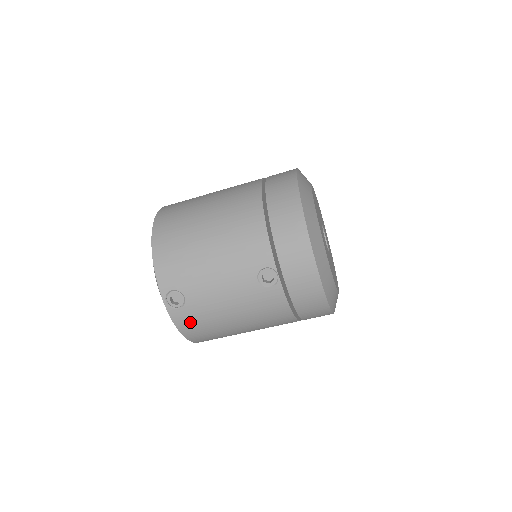
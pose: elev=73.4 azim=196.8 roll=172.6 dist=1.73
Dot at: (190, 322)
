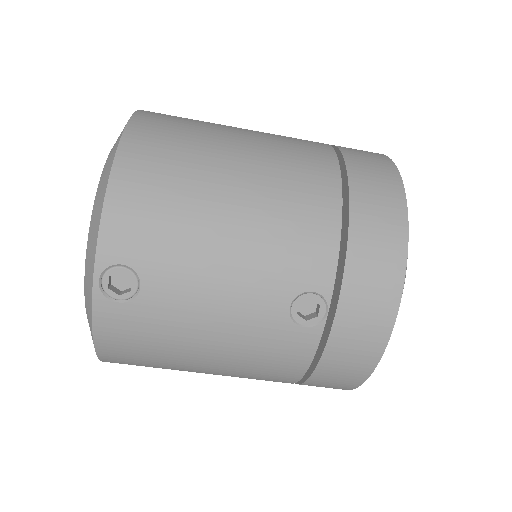
Dot at: (125, 332)
